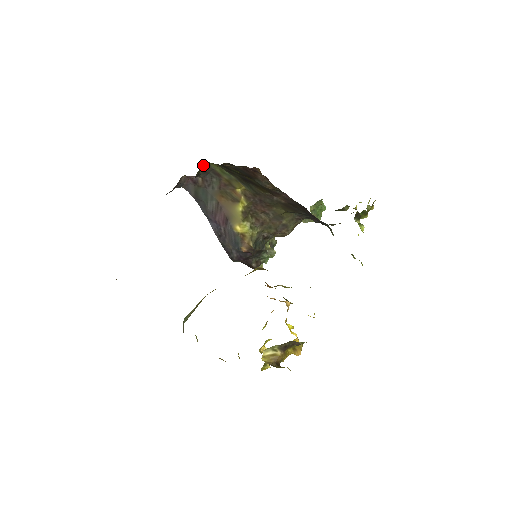
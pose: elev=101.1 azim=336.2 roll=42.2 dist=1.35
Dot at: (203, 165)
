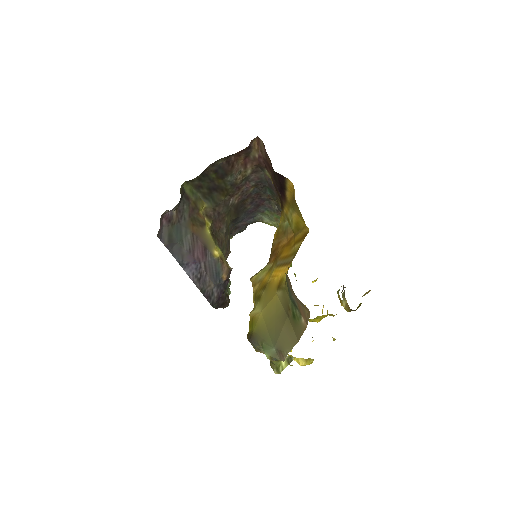
Dot at: occluded
